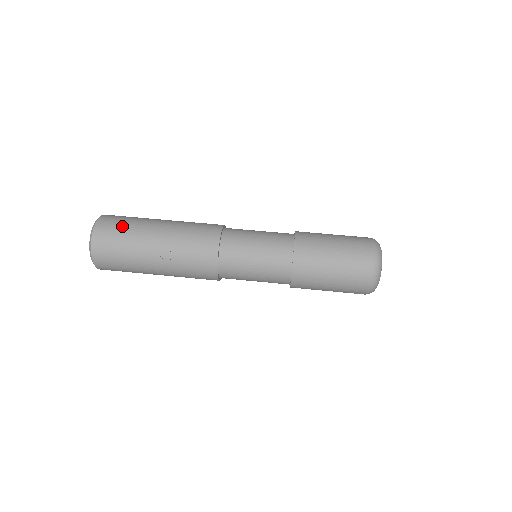
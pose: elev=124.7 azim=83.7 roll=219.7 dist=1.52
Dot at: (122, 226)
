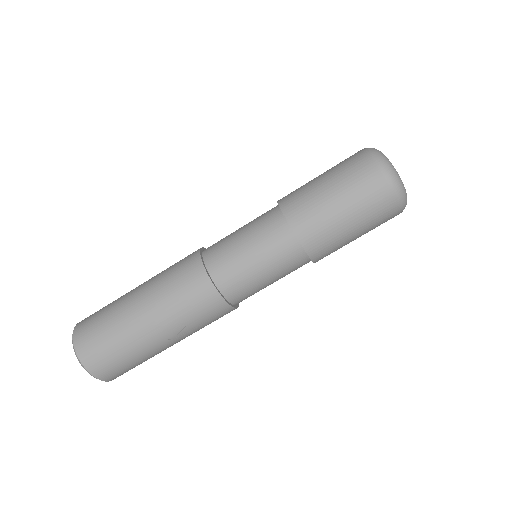
Dot at: (106, 342)
